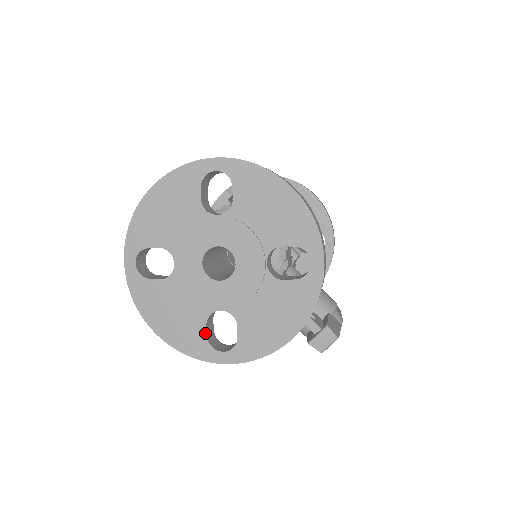
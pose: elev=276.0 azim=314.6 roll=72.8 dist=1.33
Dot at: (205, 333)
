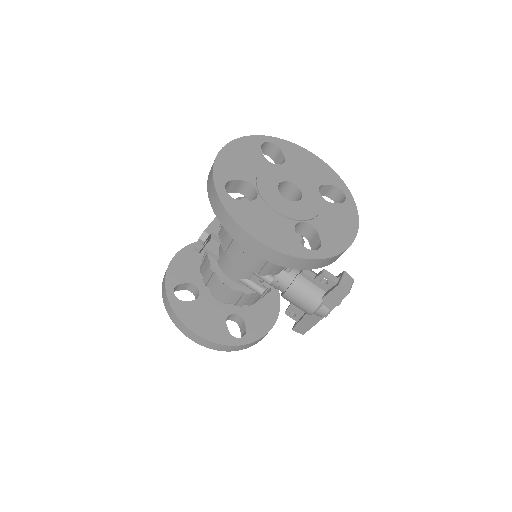
Dot at: (296, 238)
